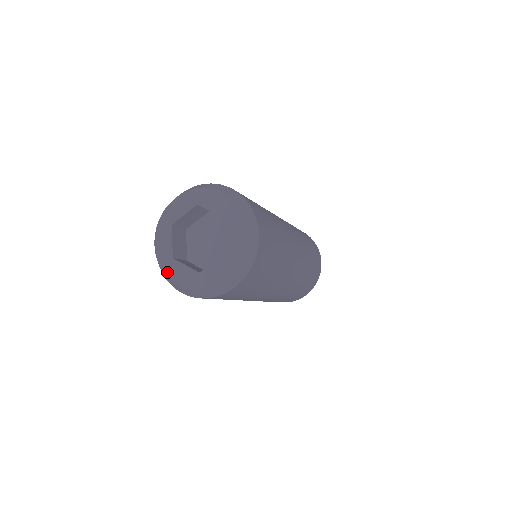
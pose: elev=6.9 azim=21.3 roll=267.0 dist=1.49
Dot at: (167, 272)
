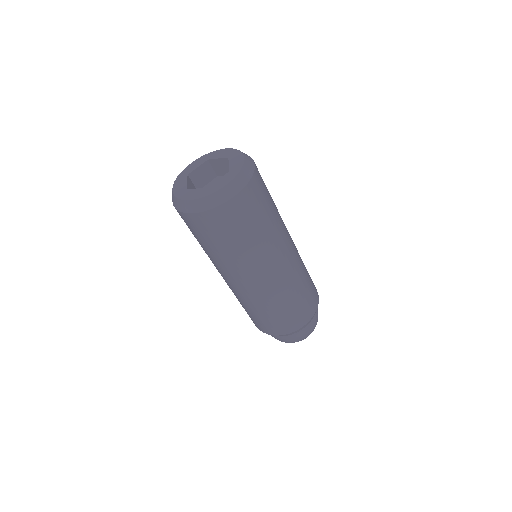
Dot at: (181, 197)
